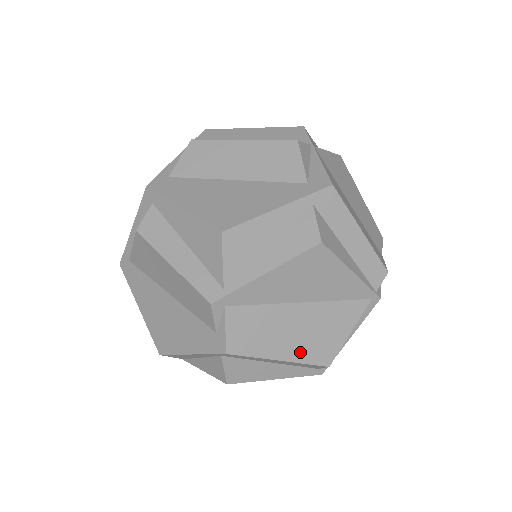
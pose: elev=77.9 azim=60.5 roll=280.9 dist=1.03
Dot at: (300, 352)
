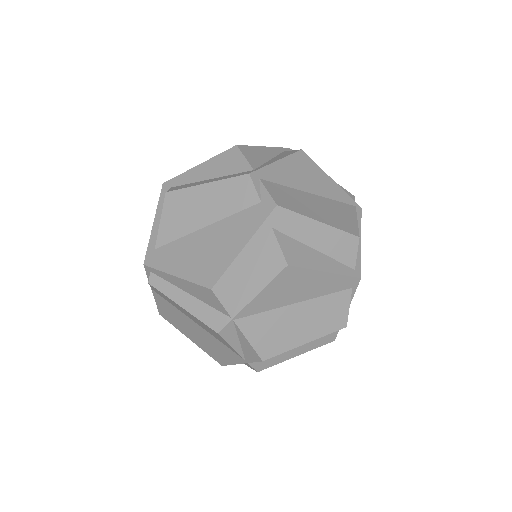
Dot at: (331, 221)
